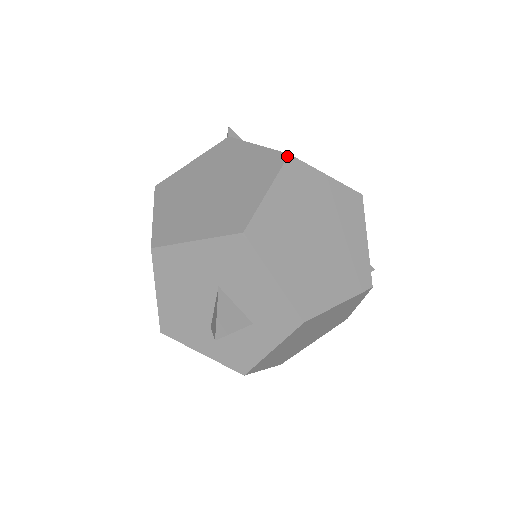
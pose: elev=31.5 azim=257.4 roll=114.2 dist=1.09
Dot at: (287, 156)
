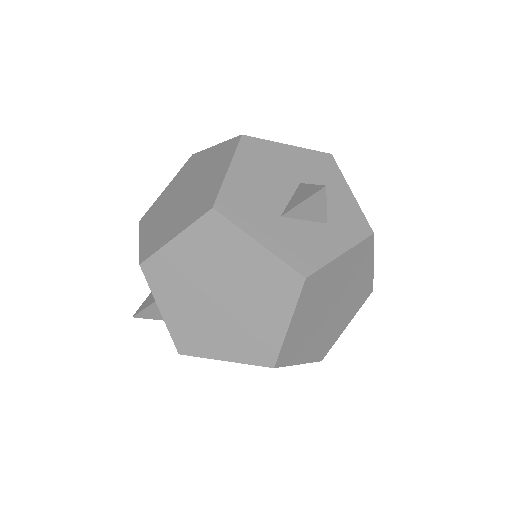
Dot at: occluded
